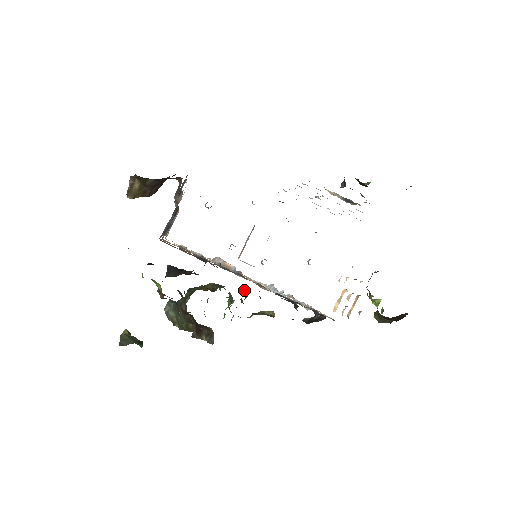
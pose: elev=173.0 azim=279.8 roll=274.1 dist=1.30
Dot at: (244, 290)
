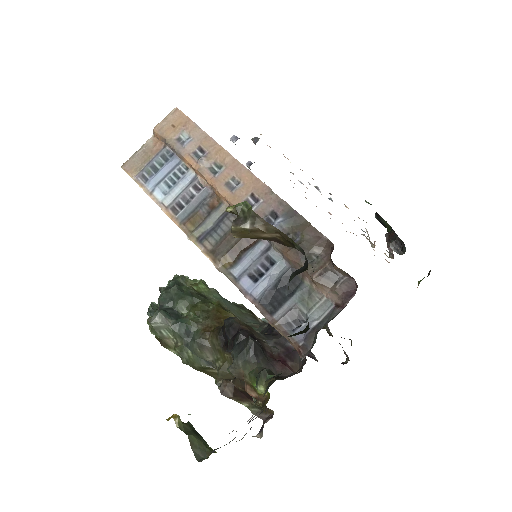
Dot at: occluded
